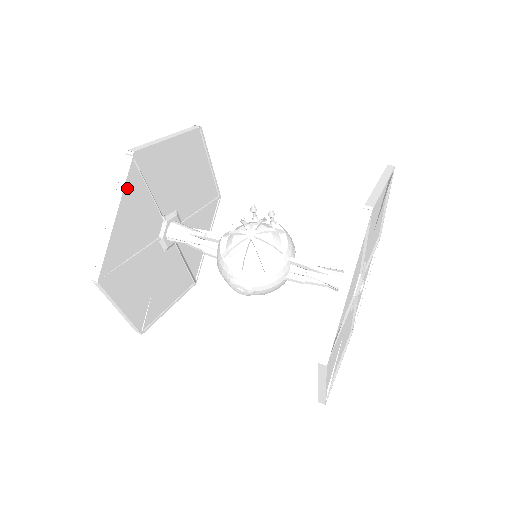
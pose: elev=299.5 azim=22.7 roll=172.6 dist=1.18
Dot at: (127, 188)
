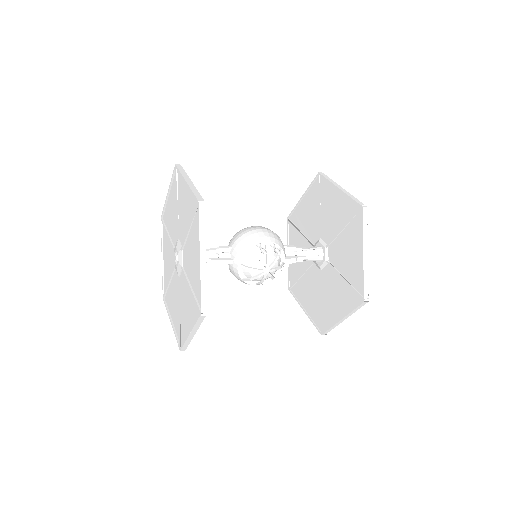
Dot at: occluded
